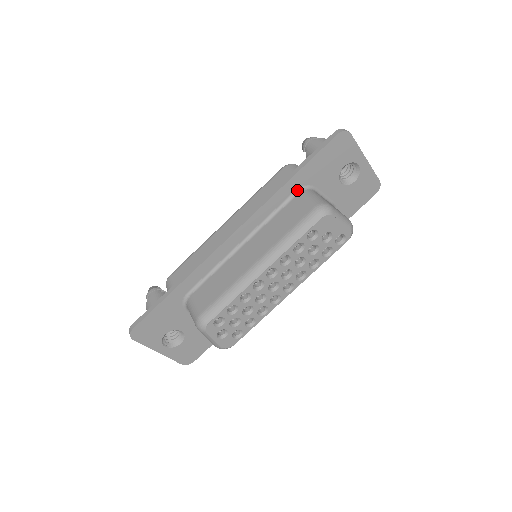
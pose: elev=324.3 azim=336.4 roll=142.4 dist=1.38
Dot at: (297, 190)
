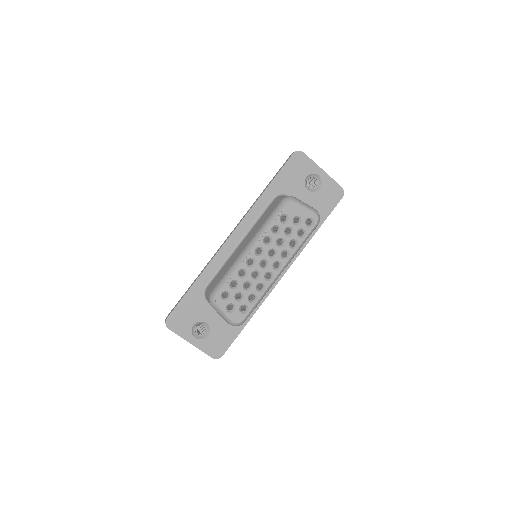
Dot at: (273, 197)
